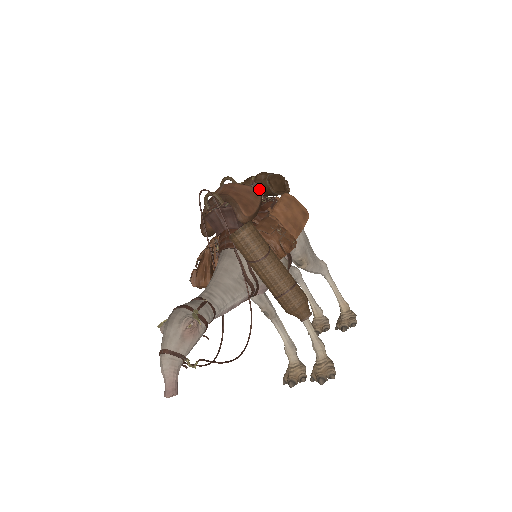
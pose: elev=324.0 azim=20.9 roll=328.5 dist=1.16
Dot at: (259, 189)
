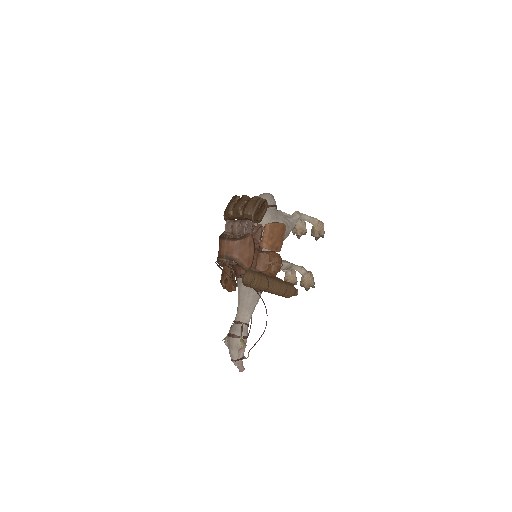
Dot at: (248, 224)
